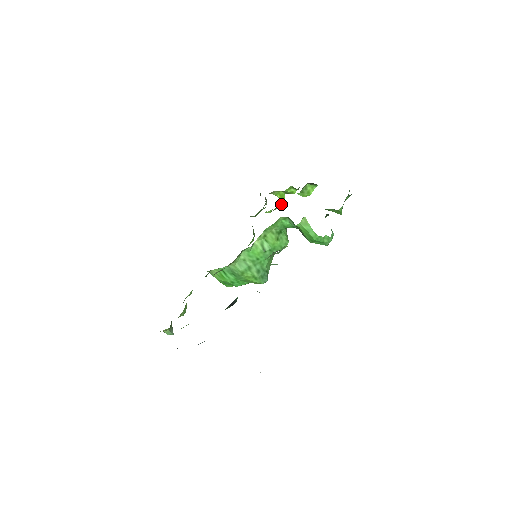
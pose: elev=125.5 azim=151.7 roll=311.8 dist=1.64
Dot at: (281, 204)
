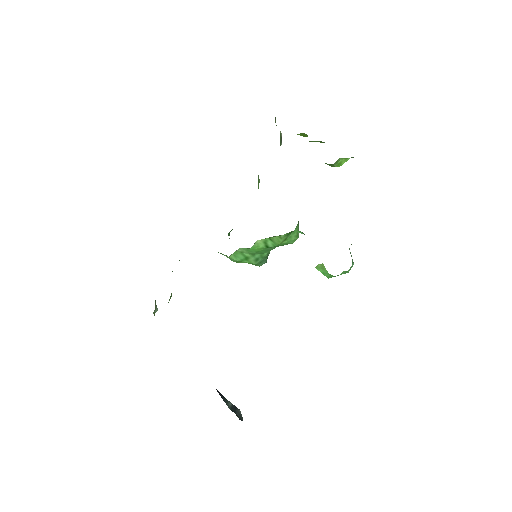
Dot at: occluded
